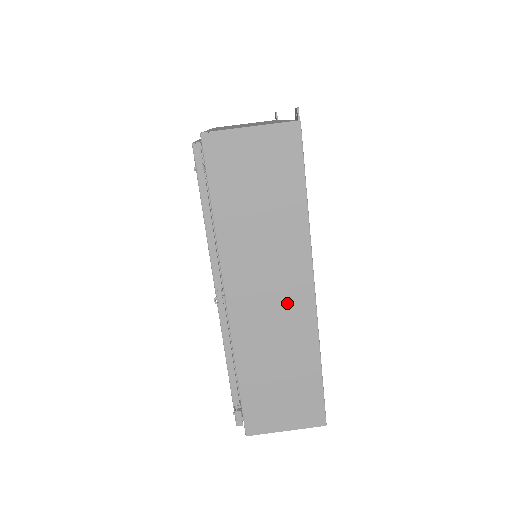
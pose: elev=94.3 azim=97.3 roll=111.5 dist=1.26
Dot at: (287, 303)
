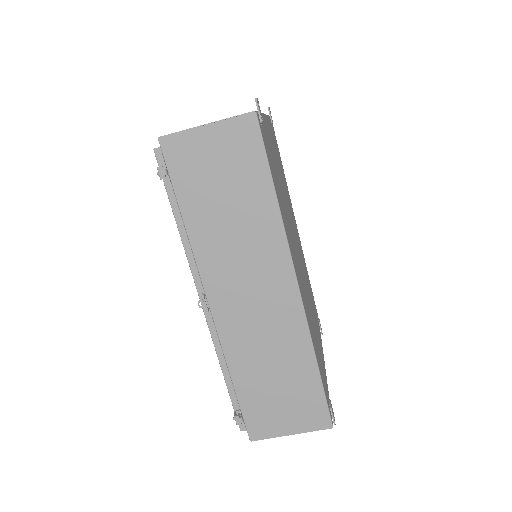
Dot at: (271, 301)
